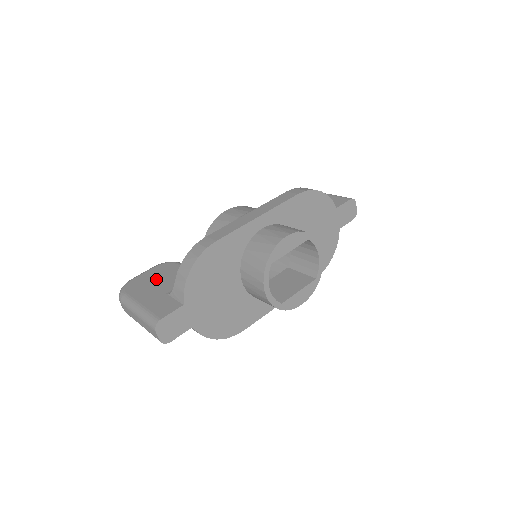
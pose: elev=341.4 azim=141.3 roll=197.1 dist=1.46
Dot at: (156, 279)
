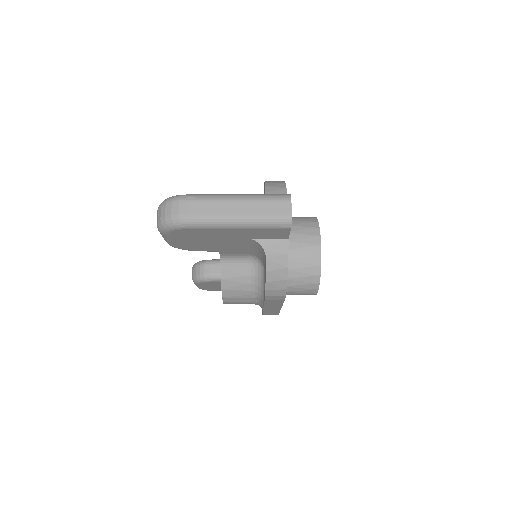
Dot at: occluded
